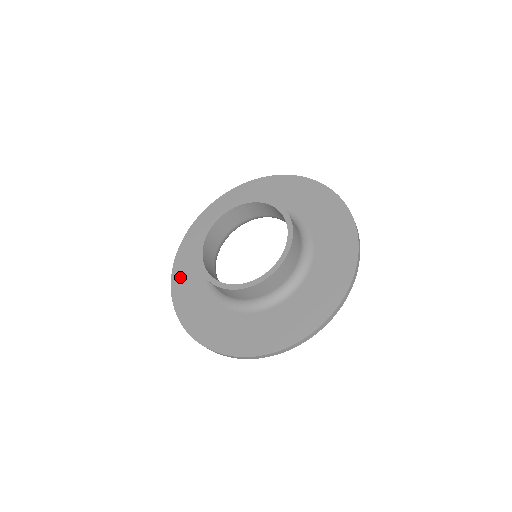
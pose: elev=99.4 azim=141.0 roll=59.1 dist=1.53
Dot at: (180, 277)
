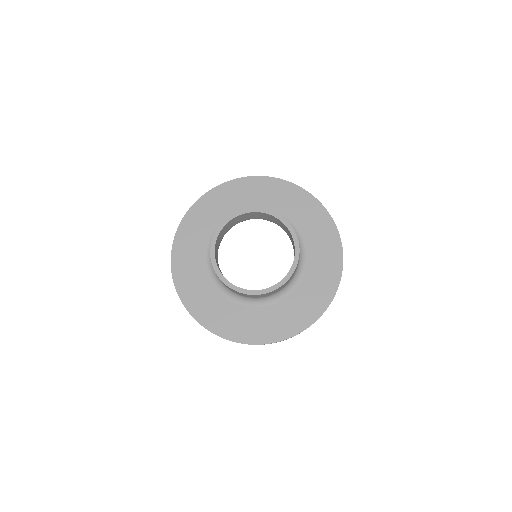
Dot at: (197, 213)
